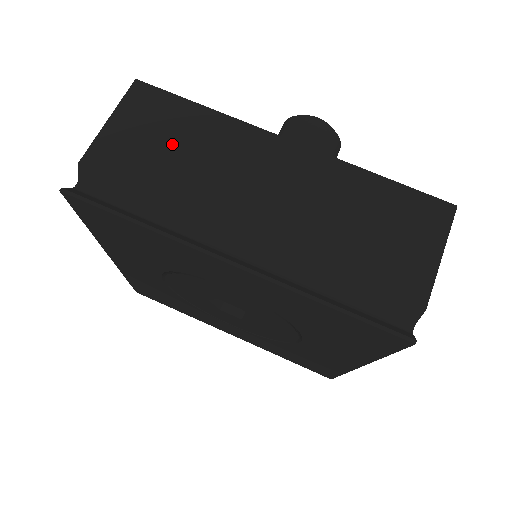
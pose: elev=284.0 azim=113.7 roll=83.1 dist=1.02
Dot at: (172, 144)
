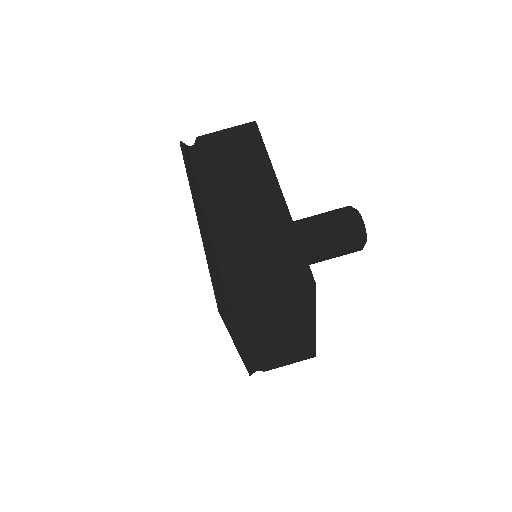
Dot at: (235, 156)
